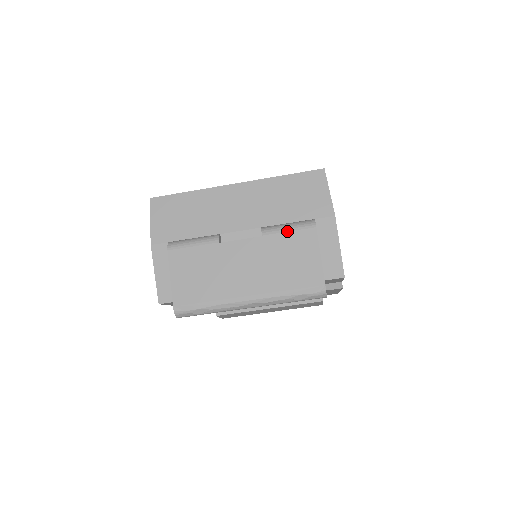
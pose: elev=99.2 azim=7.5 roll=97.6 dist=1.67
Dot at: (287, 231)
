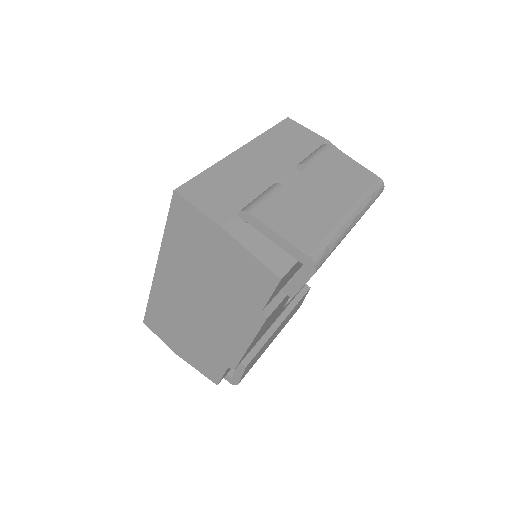
Dot at: (319, 155)
